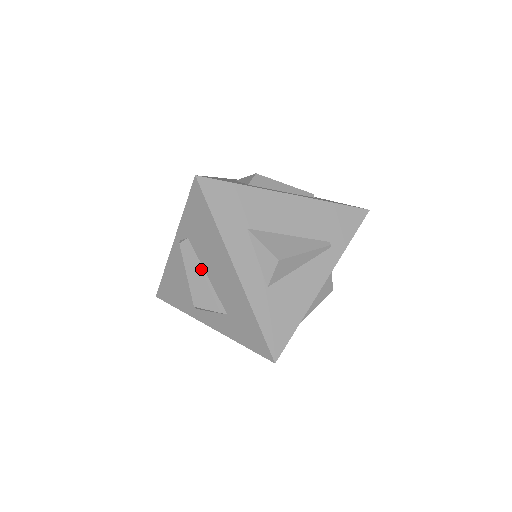
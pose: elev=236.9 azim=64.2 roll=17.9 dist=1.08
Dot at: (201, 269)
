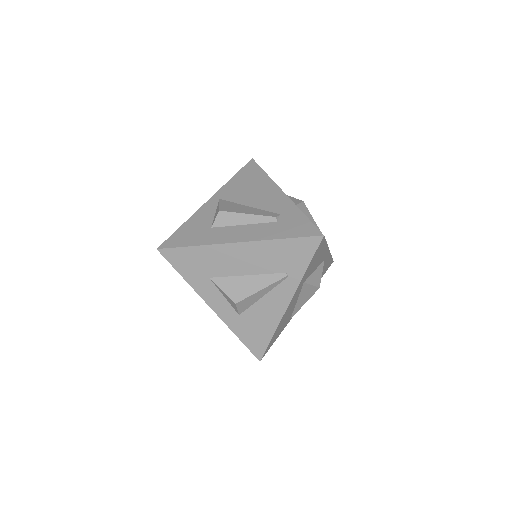
Dot at: occluded
